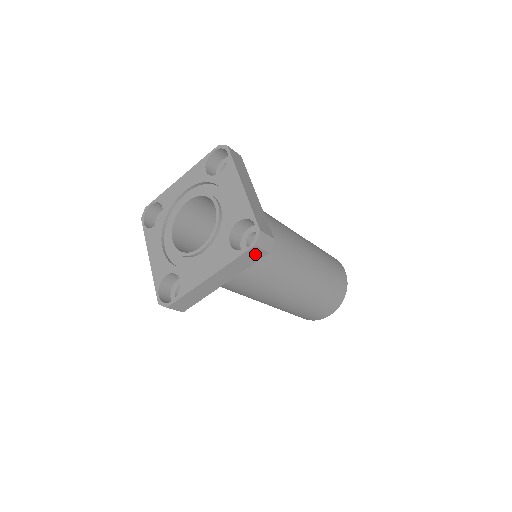
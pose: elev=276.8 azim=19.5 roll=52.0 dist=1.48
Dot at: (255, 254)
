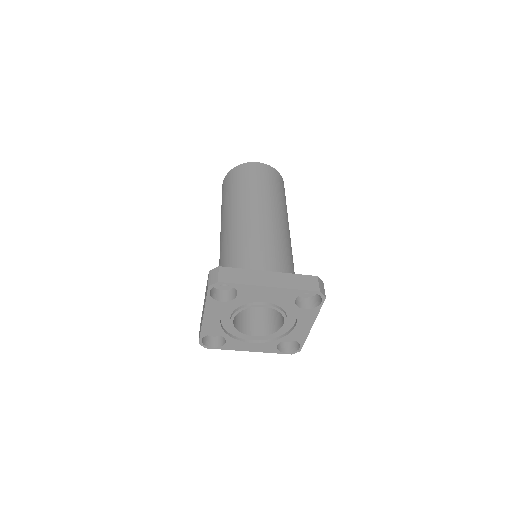
Dot at: (285, 346)
